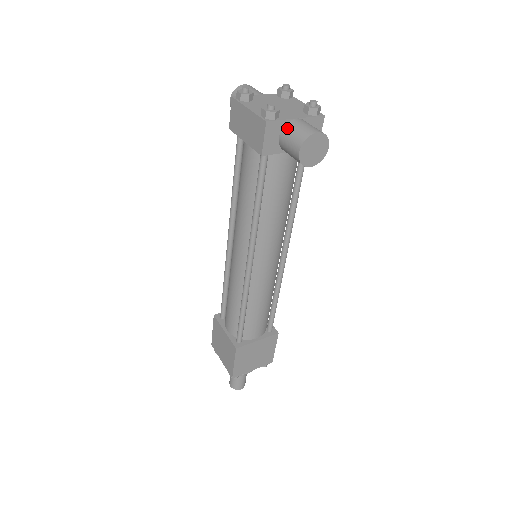
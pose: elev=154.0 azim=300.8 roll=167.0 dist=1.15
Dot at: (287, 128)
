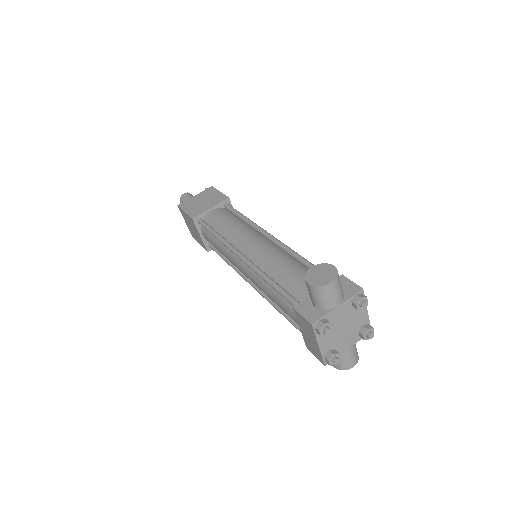
Dot at: occluded
